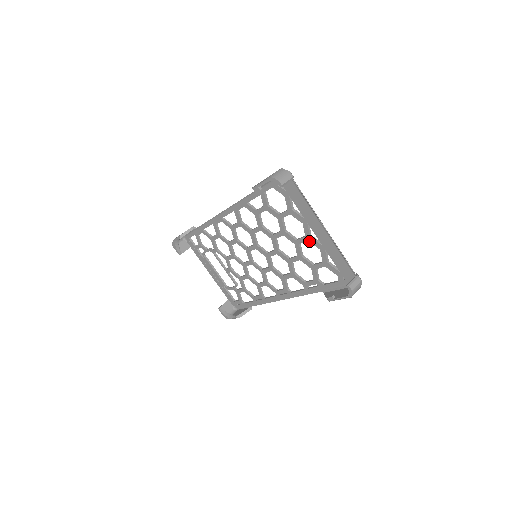
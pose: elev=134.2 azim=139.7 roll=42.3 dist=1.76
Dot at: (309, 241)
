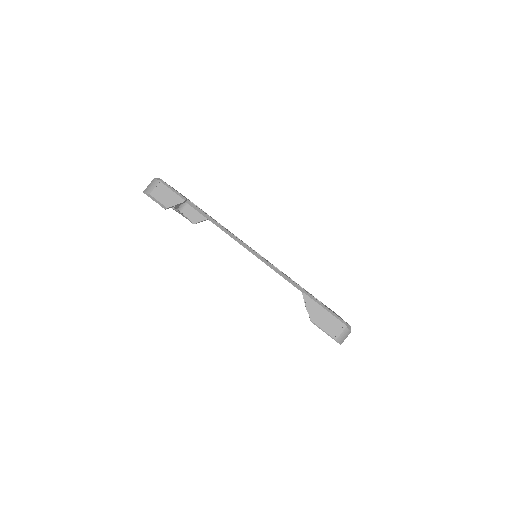
Dot at: occluded
